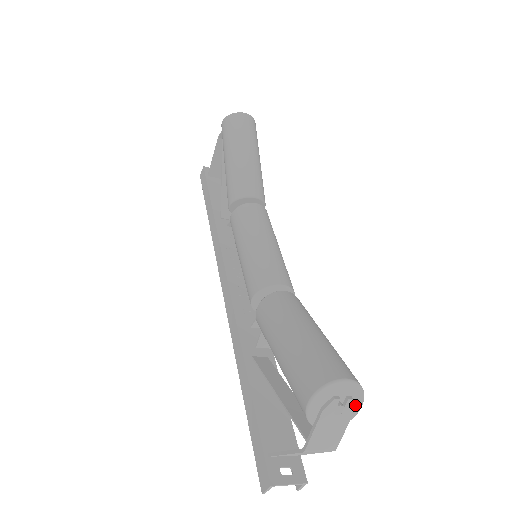
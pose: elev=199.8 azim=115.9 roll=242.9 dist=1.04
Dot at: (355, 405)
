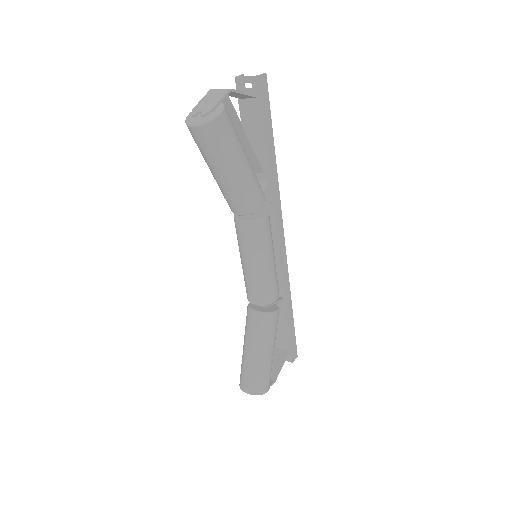
Dot at: occluded
